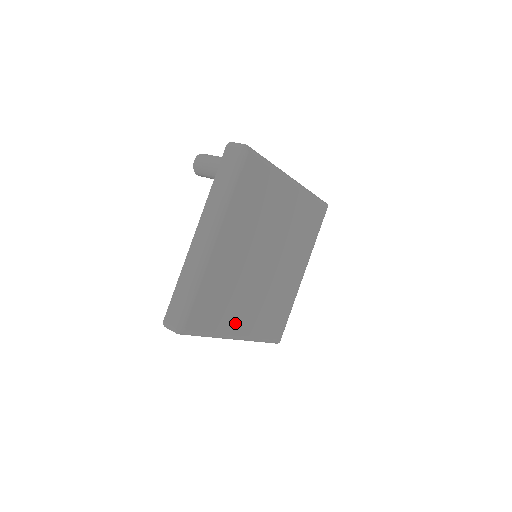
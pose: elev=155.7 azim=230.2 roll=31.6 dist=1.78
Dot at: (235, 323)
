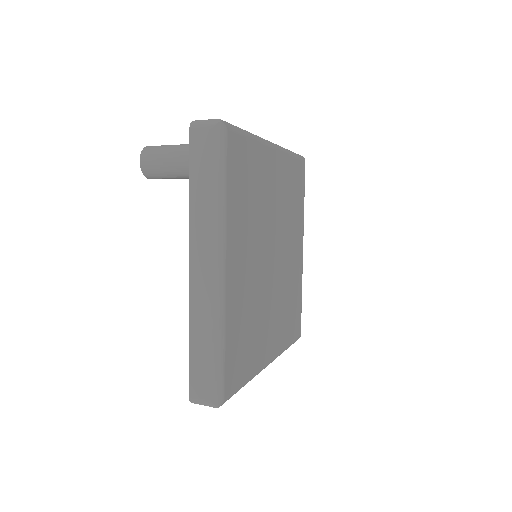
Dot at: (264, 350)
